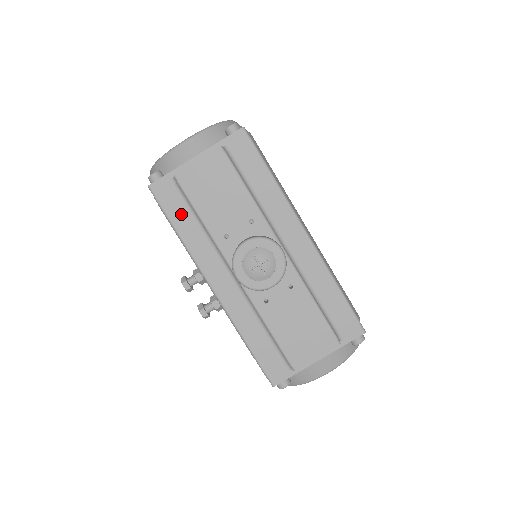
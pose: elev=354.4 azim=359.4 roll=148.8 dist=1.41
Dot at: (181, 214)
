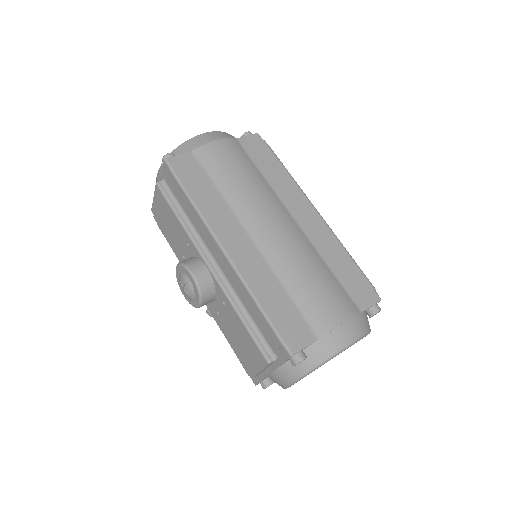
Dot at: occluded
